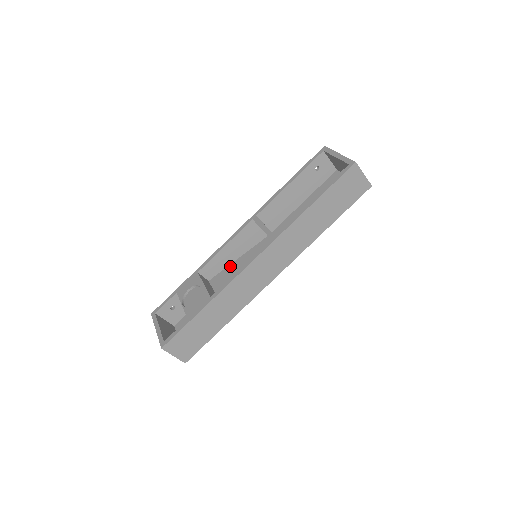
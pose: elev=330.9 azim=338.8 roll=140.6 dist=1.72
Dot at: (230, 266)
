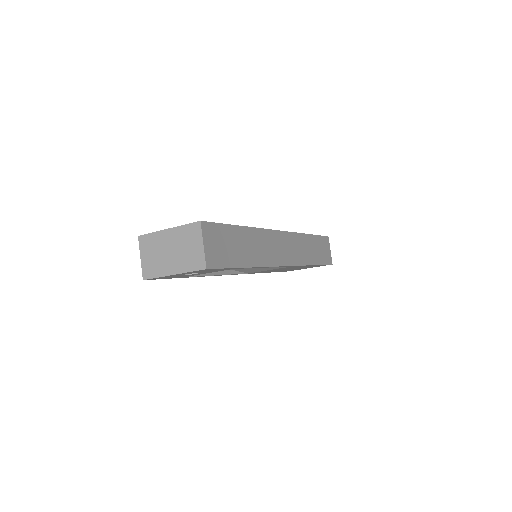
Dot at: occluded
